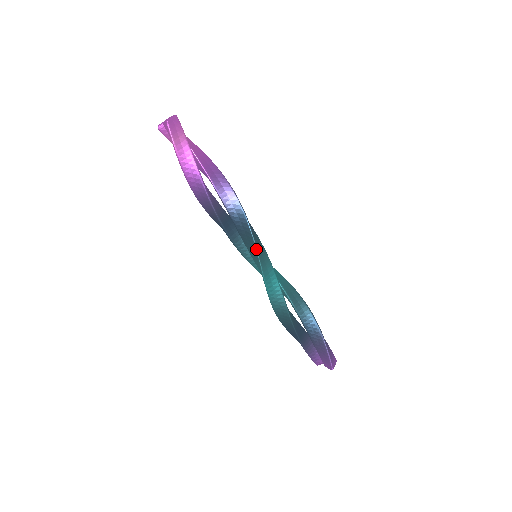
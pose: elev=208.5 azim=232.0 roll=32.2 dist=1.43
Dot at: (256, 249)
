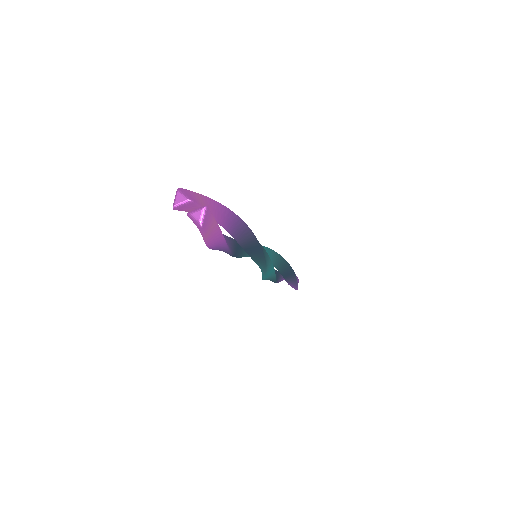
Dot at: (265, 265)
